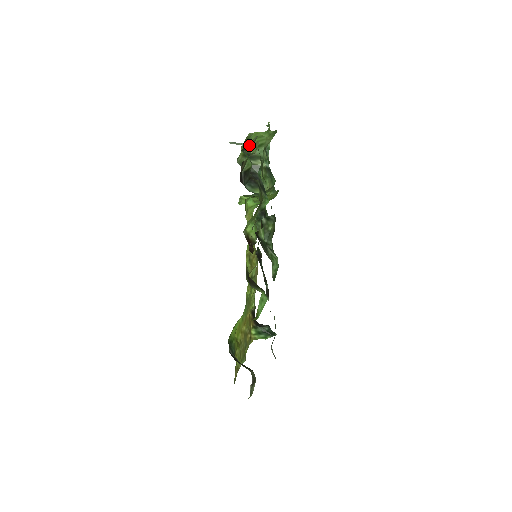
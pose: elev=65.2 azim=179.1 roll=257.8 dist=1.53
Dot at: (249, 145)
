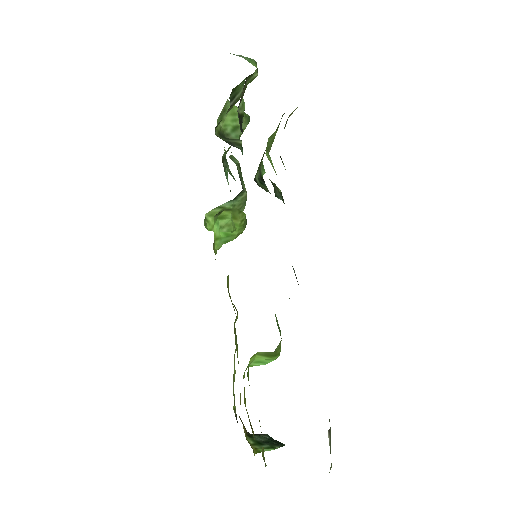
Dot at: (251, 61)
